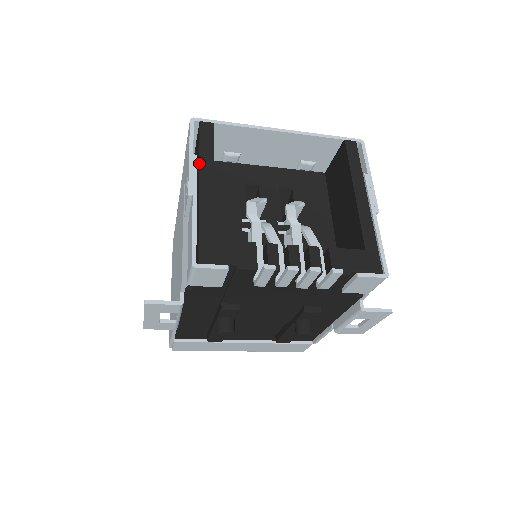
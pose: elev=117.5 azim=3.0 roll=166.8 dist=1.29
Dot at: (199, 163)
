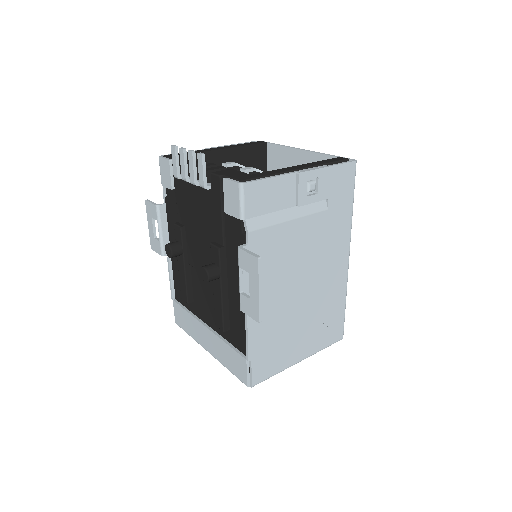
Dot at: occluded
